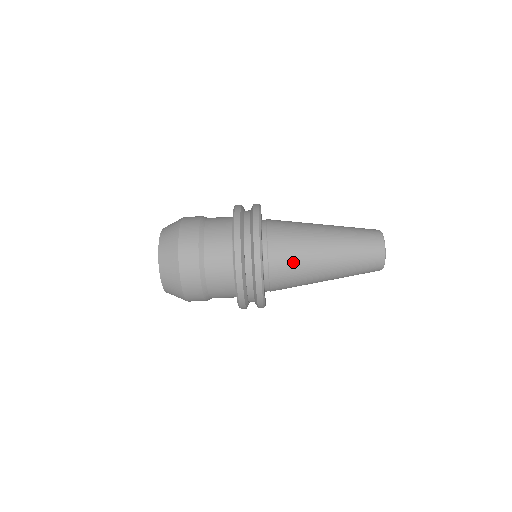
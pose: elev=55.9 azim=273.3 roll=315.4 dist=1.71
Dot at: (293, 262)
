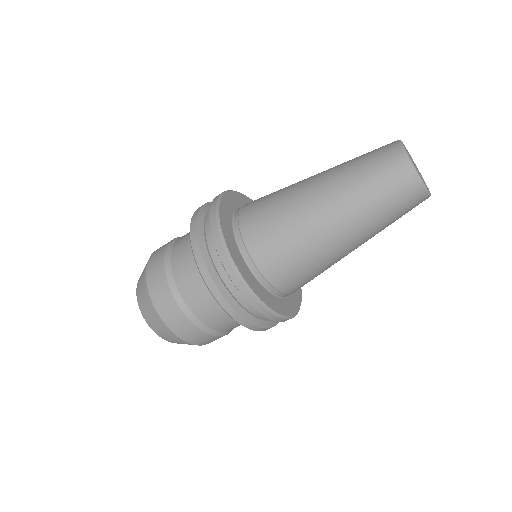
Dot at: (303, 270)
